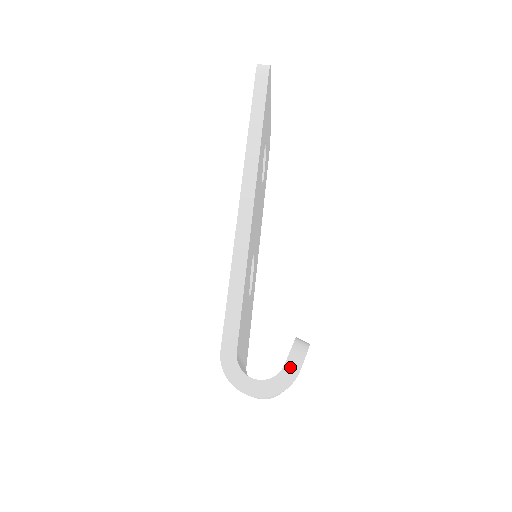
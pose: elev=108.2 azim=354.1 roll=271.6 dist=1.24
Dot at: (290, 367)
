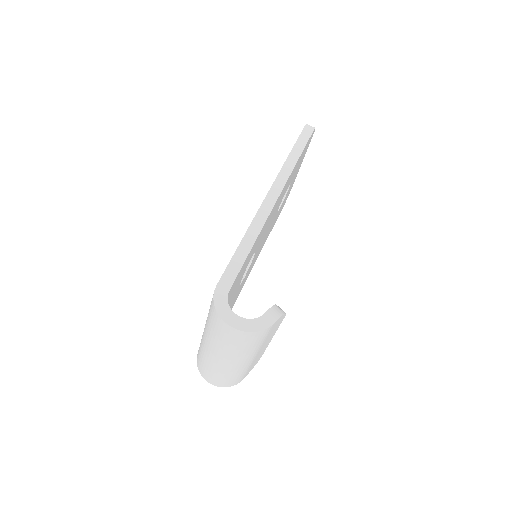
Dot at: (268, 317)
